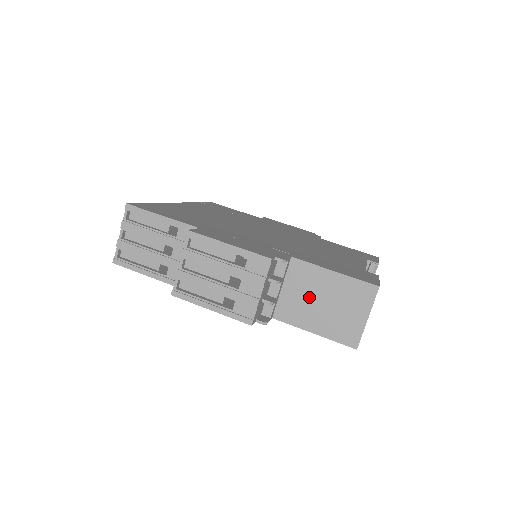
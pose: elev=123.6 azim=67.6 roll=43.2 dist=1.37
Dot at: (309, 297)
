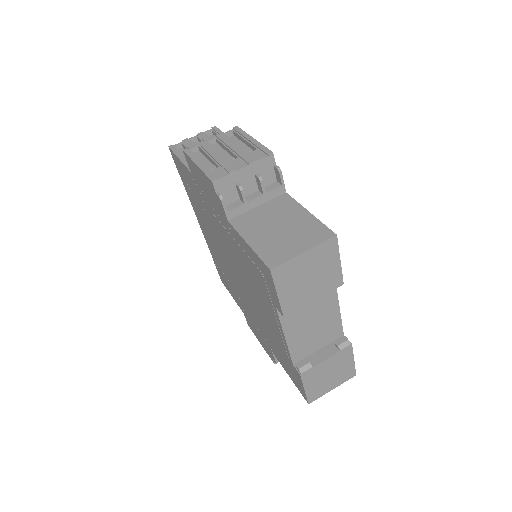
Dot at: (272, 219)
